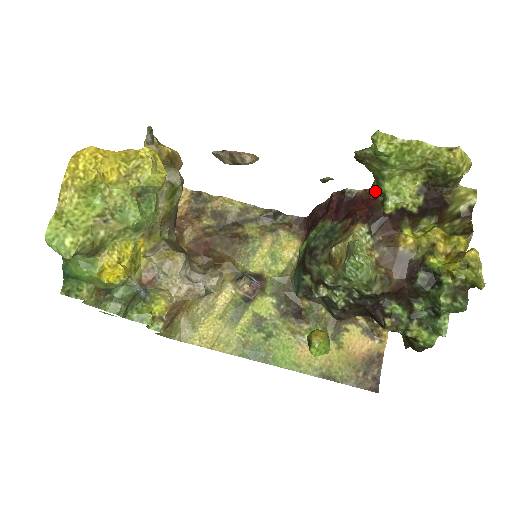
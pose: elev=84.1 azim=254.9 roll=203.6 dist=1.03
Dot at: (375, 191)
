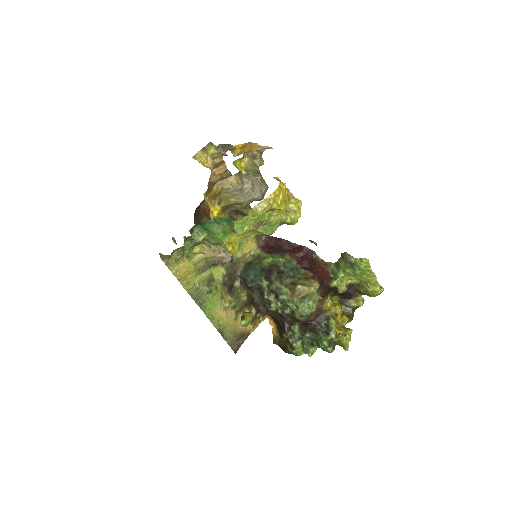
Dot at: (331, 268)
